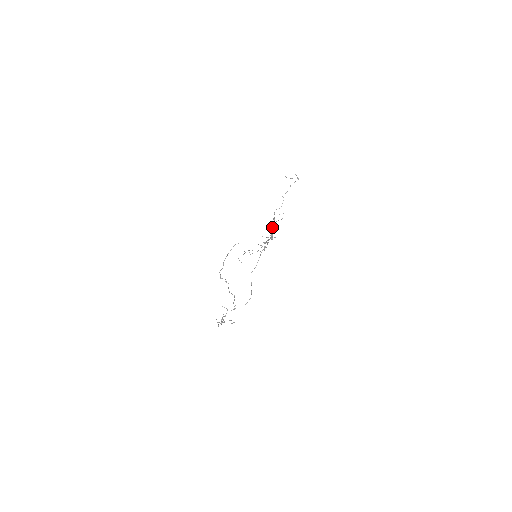
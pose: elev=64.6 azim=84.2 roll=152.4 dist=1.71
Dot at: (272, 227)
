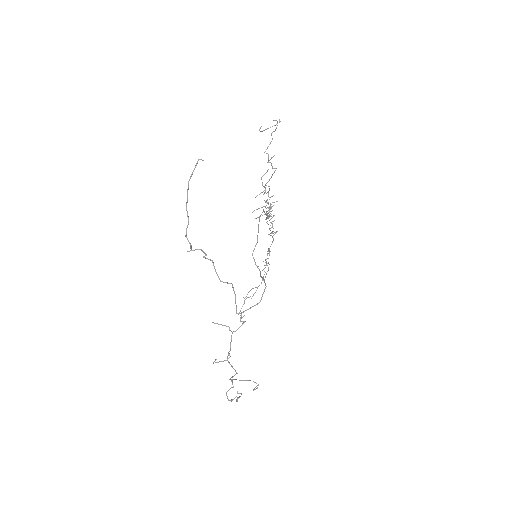
Dot at: occluded
